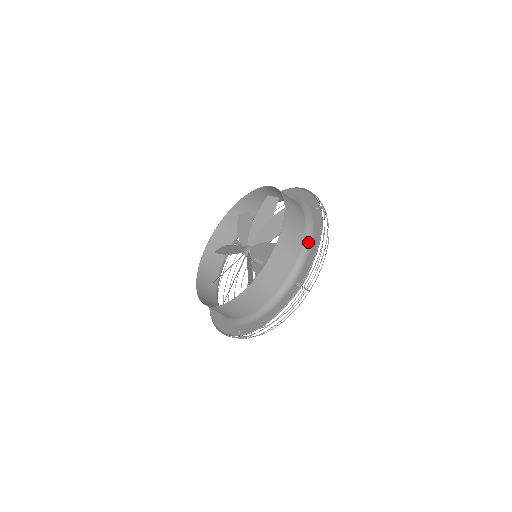
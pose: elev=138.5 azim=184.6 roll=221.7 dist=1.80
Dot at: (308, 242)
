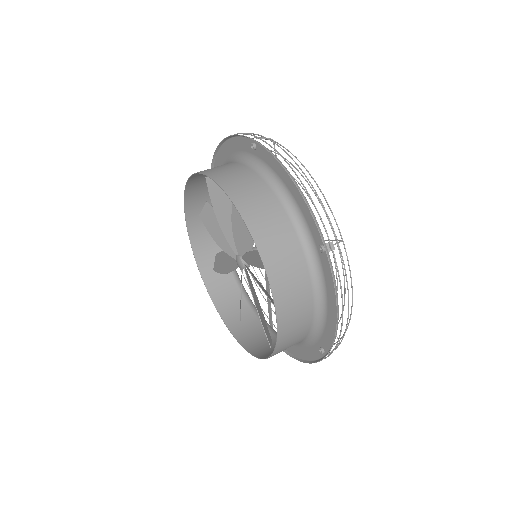
Dot at: (321, 302)
